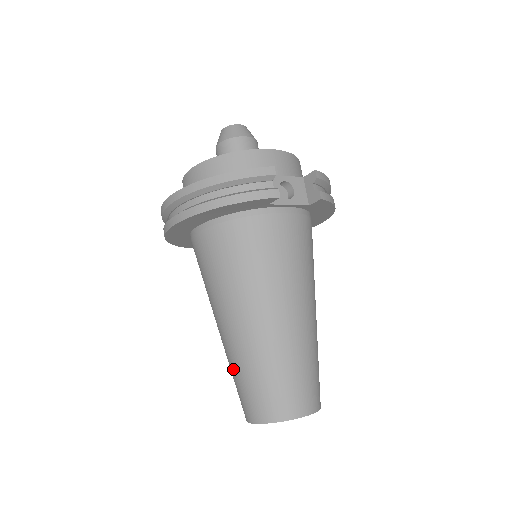
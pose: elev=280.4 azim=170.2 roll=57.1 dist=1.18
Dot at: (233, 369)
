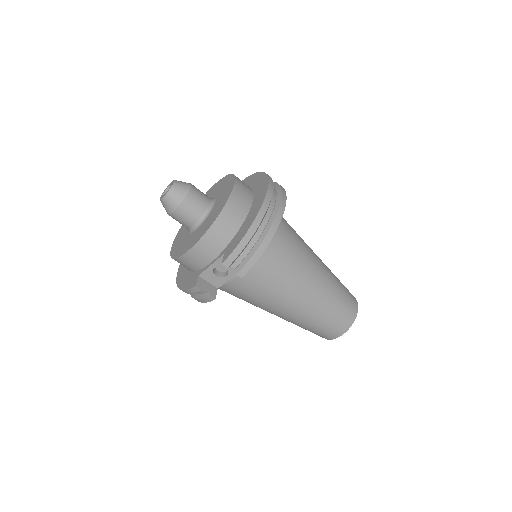
Dot at: occluded
